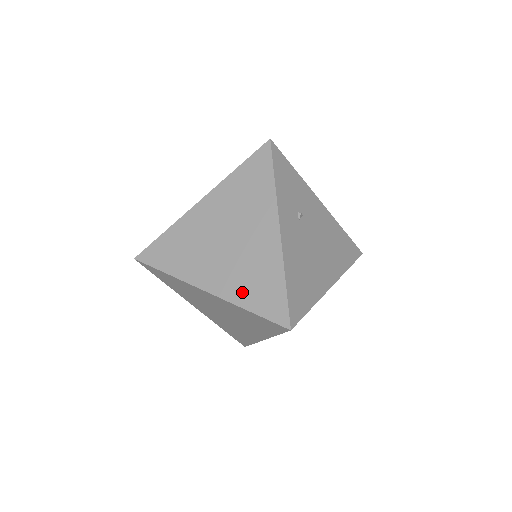
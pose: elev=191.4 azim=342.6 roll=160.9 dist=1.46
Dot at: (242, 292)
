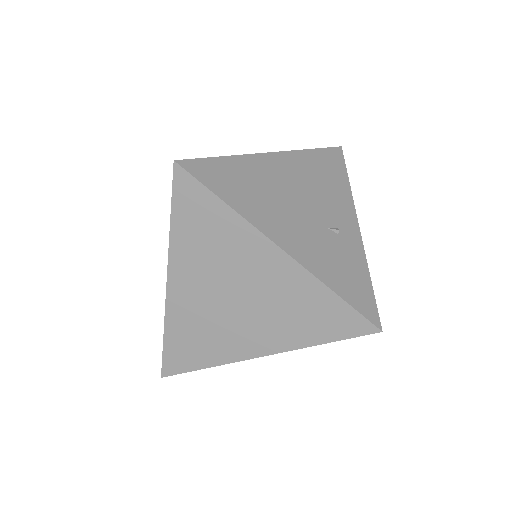
Dot at: occluded
